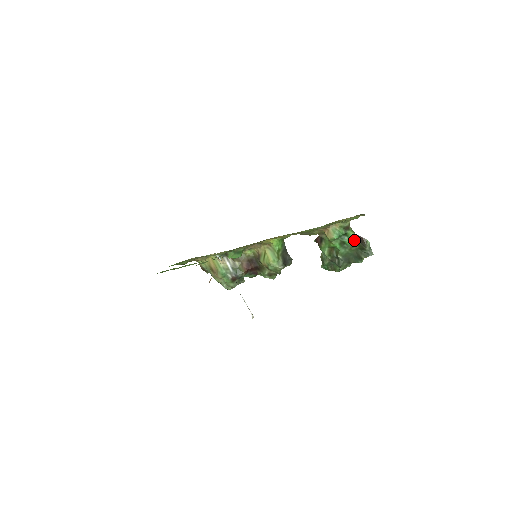
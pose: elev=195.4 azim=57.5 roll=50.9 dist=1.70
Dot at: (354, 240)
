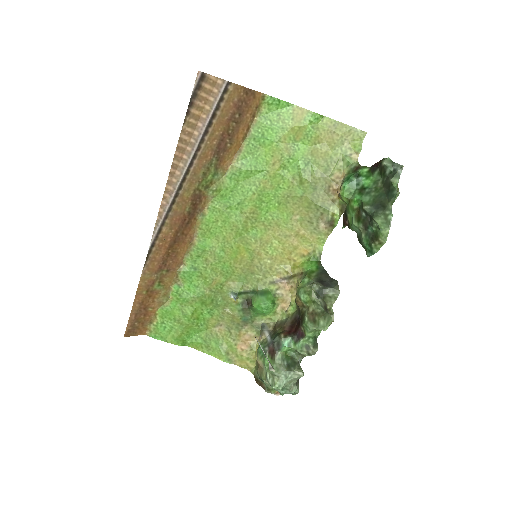
Dot at: (373, 175)
